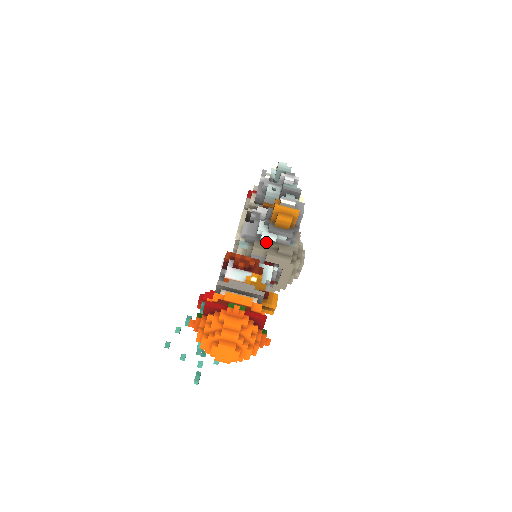
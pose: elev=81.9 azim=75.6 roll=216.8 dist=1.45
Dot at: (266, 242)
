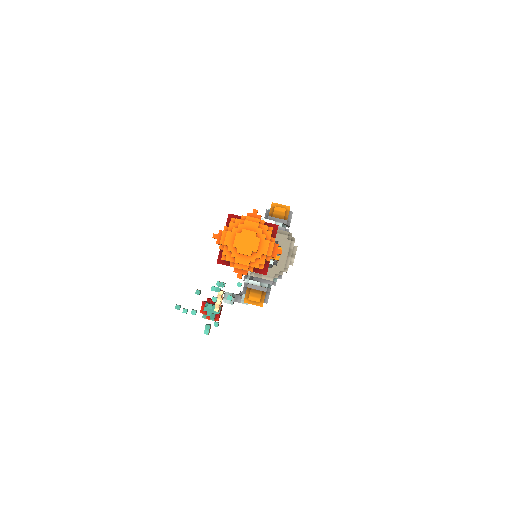
Dot at: occluded
